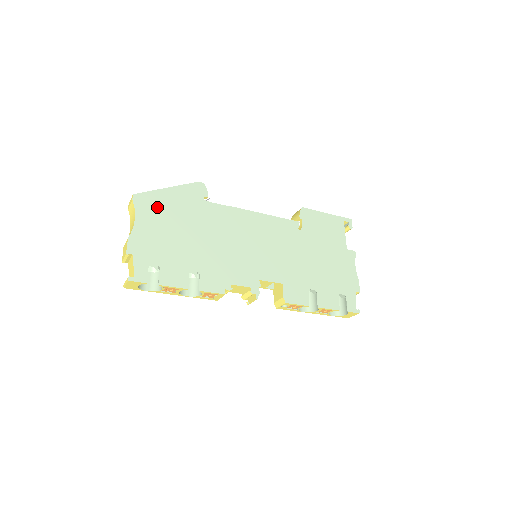
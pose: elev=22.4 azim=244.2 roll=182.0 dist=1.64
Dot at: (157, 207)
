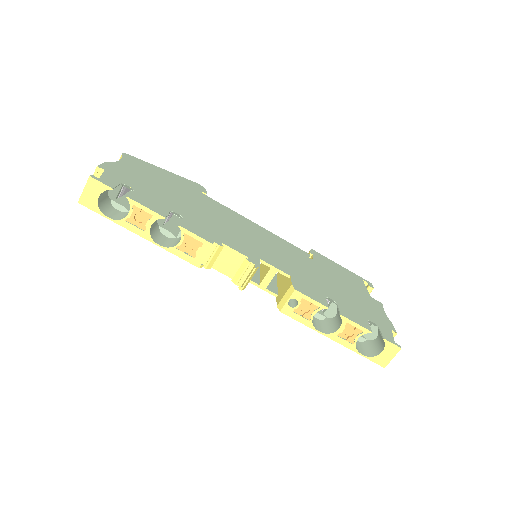
Dot at: (147, 169)
